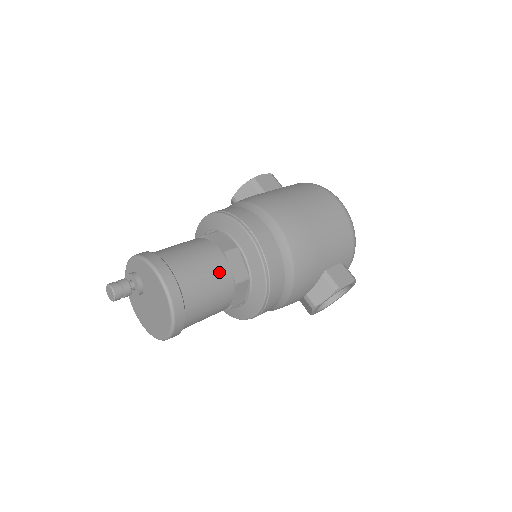
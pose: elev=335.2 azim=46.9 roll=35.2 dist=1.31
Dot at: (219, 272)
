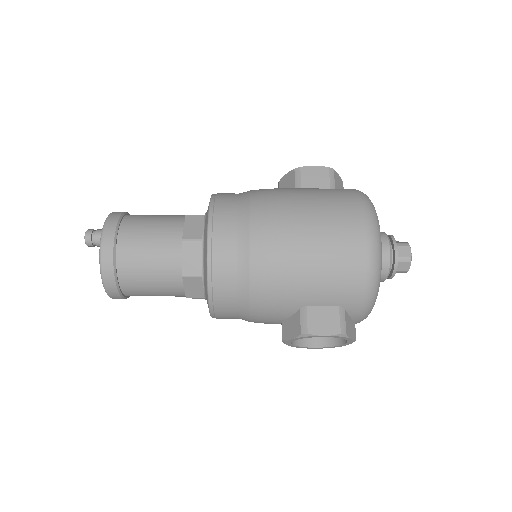
Dot at: (167, 258)
